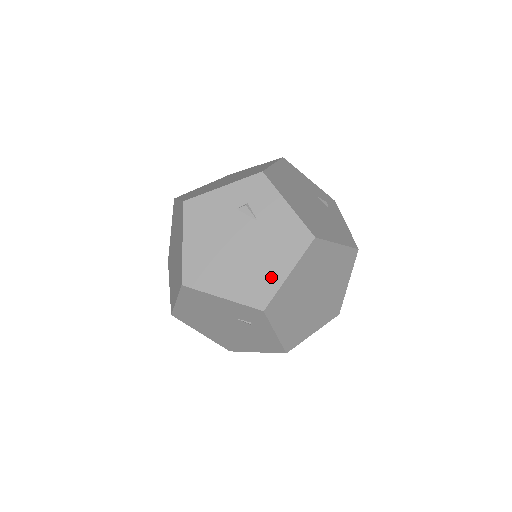
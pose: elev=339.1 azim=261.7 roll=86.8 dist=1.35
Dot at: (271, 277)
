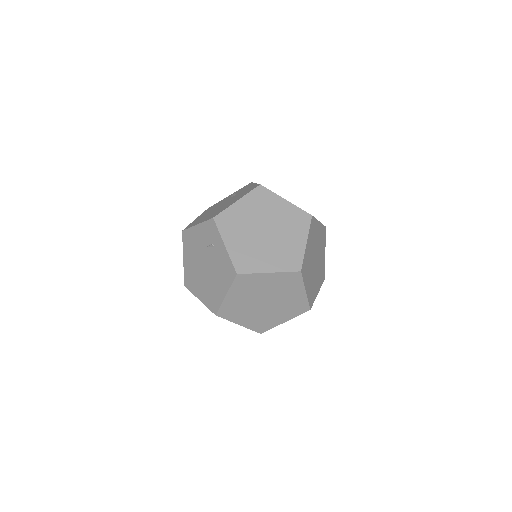
Dot at: (227, 206)
